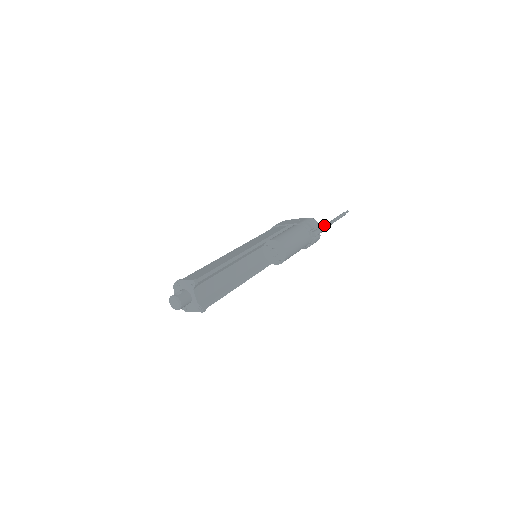
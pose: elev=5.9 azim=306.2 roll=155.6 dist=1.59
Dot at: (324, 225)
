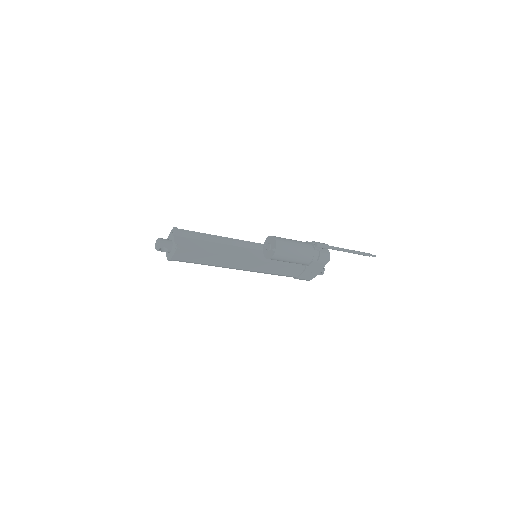
Dot at: (333, 246)
